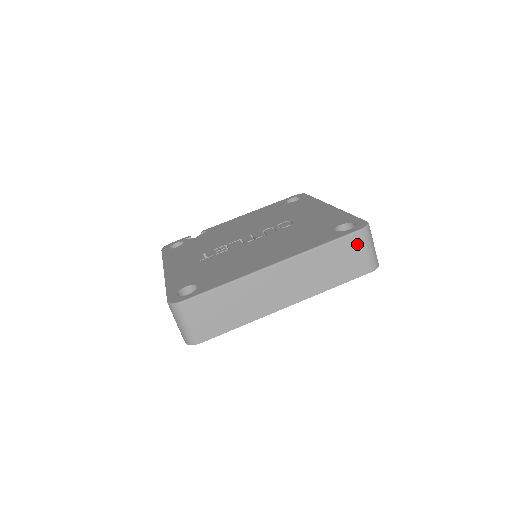
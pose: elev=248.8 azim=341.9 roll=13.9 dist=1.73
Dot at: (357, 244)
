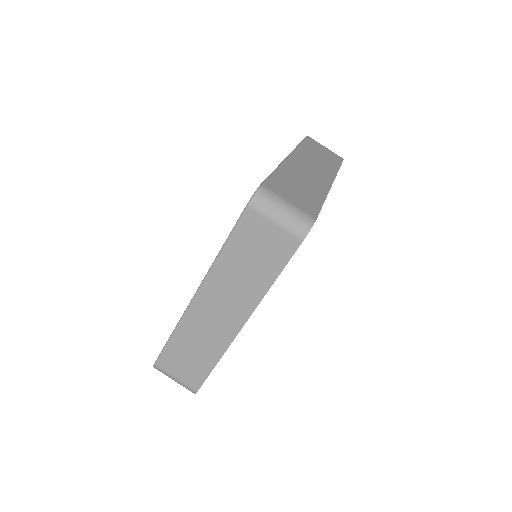
Dot at: (256, 224)
